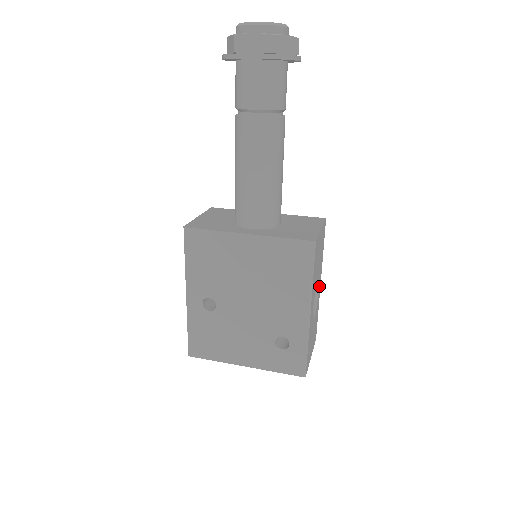
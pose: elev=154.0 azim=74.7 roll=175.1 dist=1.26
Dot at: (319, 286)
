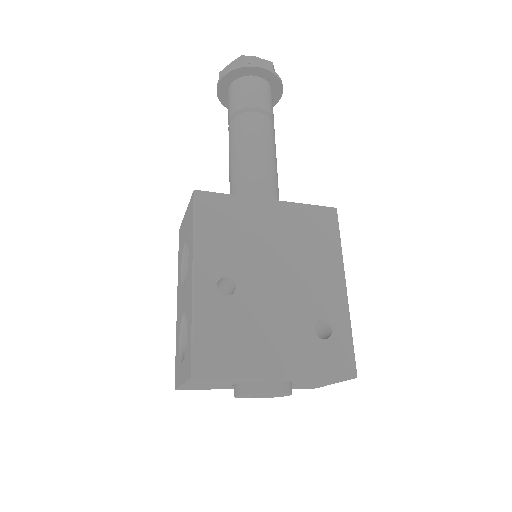
Dot at: occluded
